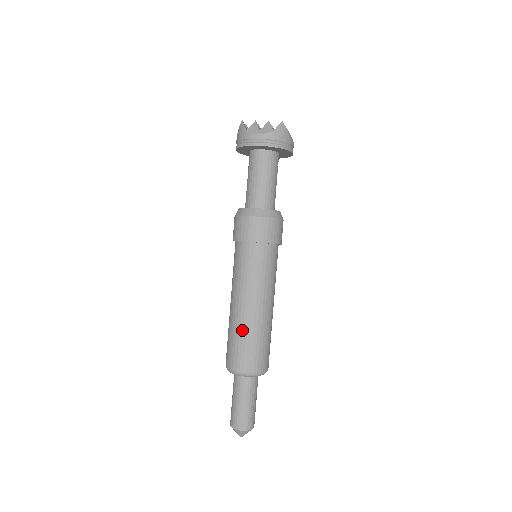
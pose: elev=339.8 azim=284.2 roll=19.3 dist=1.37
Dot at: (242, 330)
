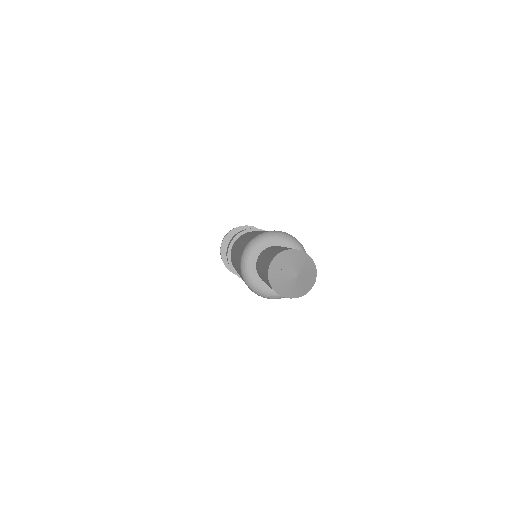
Dot at: occluded
